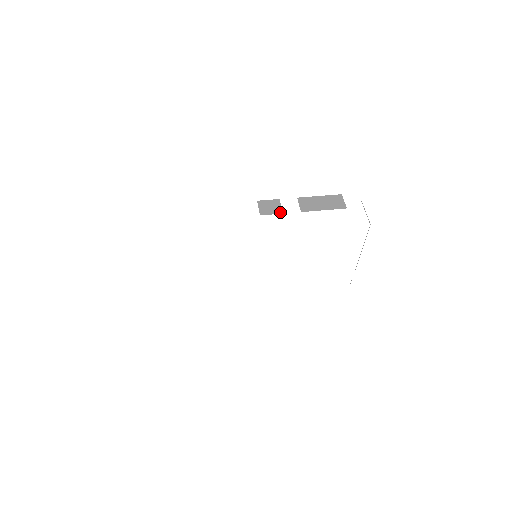
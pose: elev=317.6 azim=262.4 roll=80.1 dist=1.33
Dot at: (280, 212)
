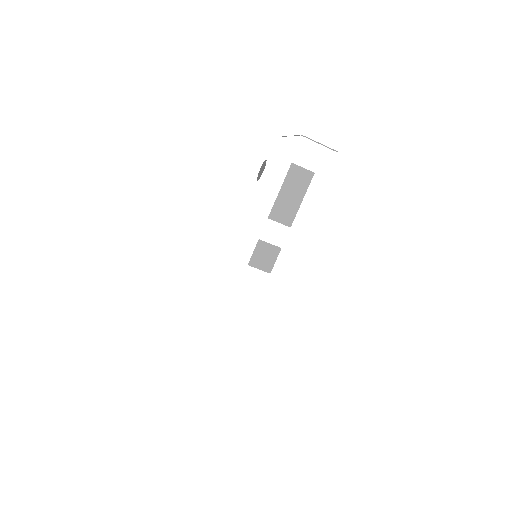
Dot at: (278, 250)
